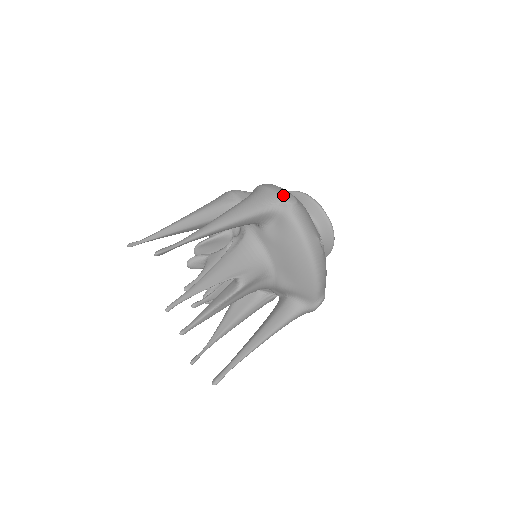
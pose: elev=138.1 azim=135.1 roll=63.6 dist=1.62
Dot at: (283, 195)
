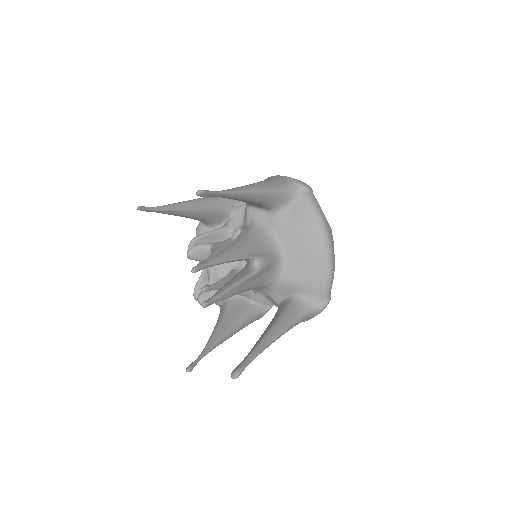
Dot at: (300, 181)
